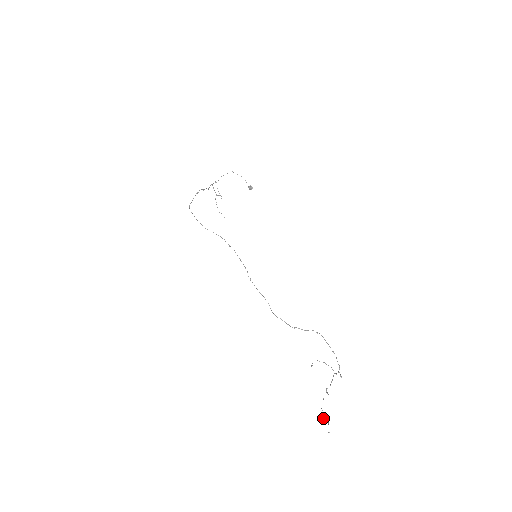
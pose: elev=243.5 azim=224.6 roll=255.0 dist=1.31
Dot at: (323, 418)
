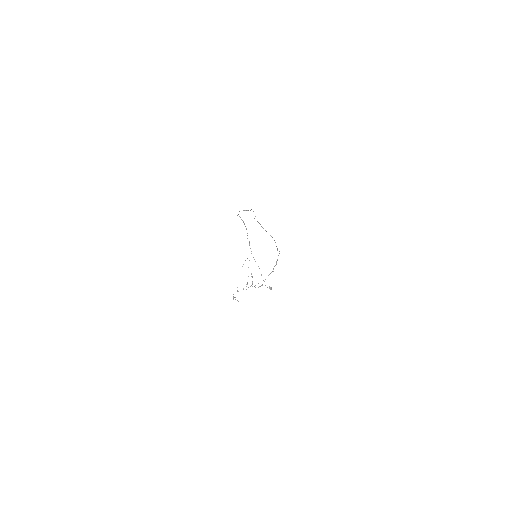
Dot at: (233, 298)
